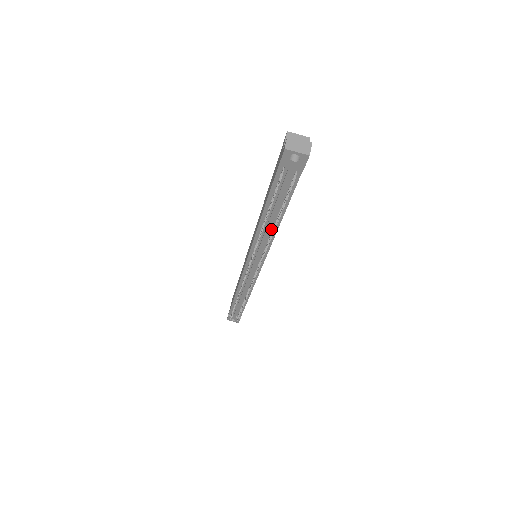
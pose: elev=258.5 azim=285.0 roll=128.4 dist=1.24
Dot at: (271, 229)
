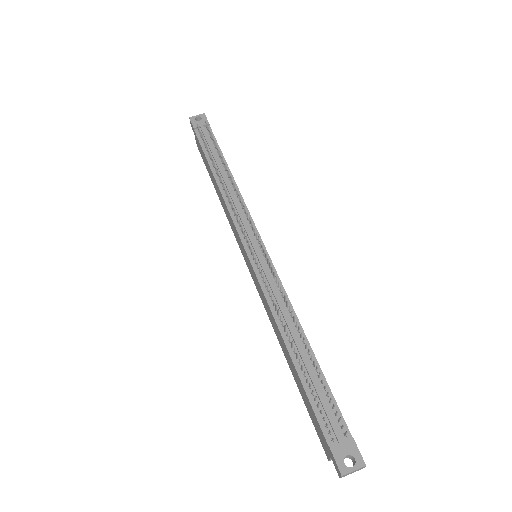
Dot at: (230, 185)
